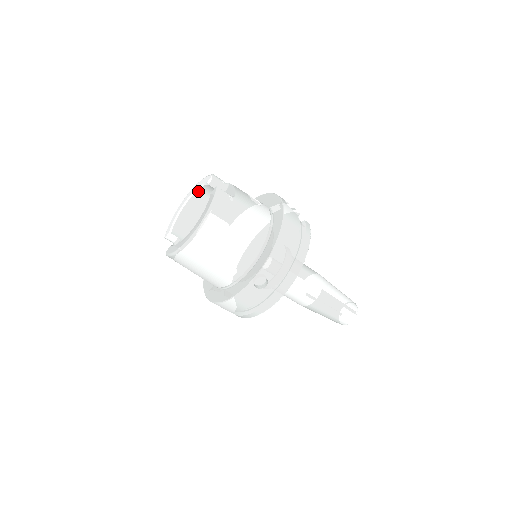
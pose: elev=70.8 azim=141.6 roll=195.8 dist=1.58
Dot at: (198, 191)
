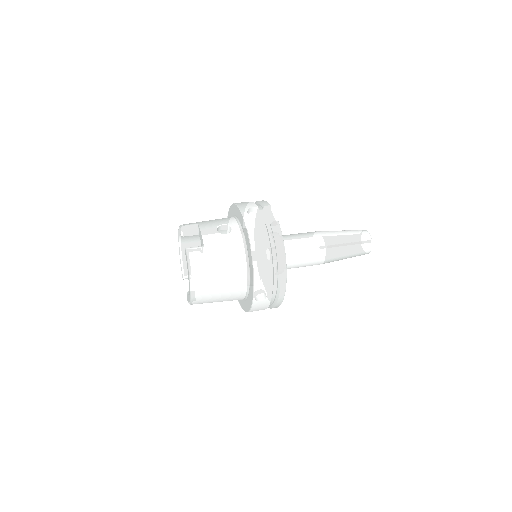
Dot at: (182, 237)
